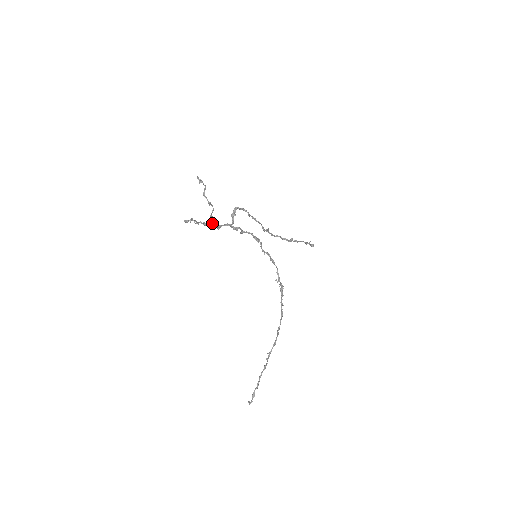
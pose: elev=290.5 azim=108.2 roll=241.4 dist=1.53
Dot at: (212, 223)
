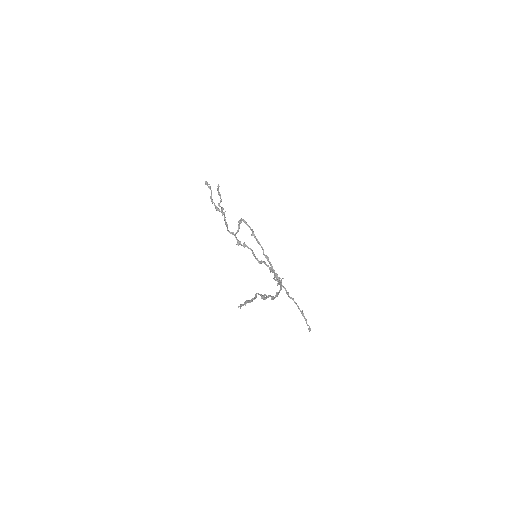
Dot at: (223, 212)
